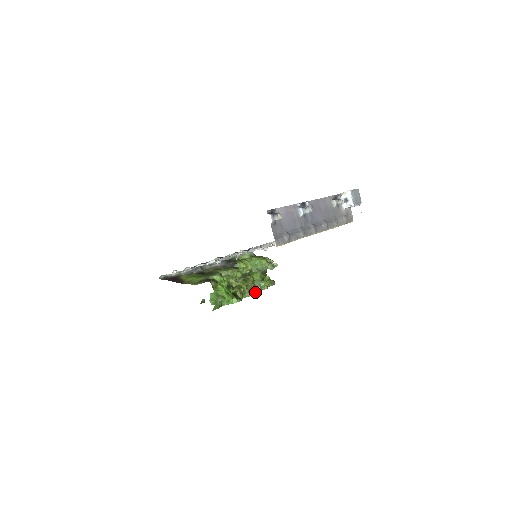
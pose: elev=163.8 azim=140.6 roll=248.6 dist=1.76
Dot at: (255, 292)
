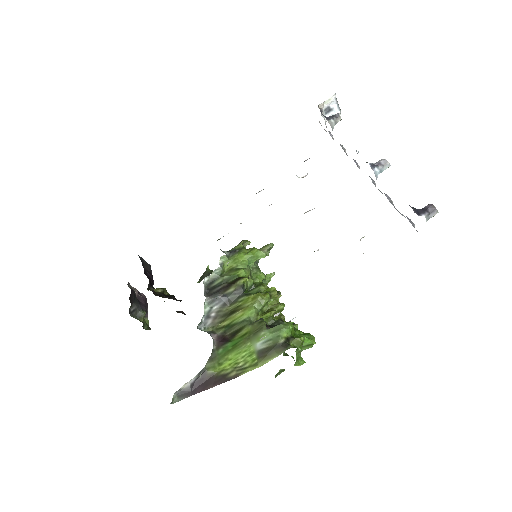
Dot at: (278, 297)
